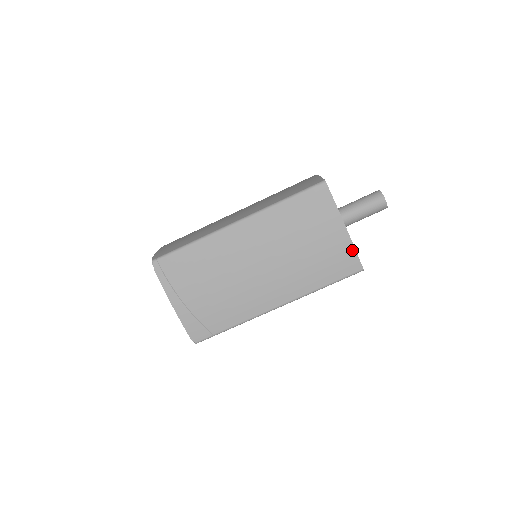
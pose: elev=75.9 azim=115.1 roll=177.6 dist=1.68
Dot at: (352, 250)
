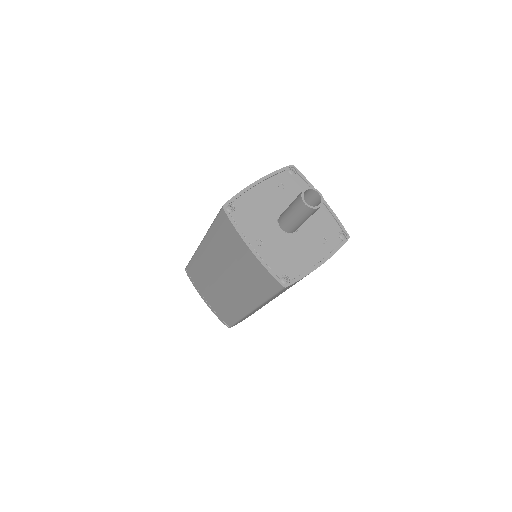
Dot at: occluded
